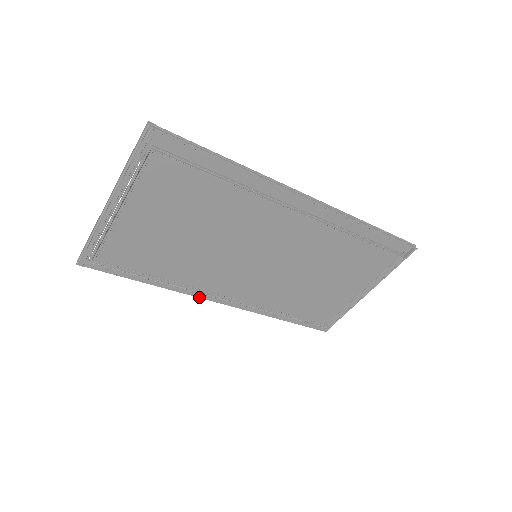
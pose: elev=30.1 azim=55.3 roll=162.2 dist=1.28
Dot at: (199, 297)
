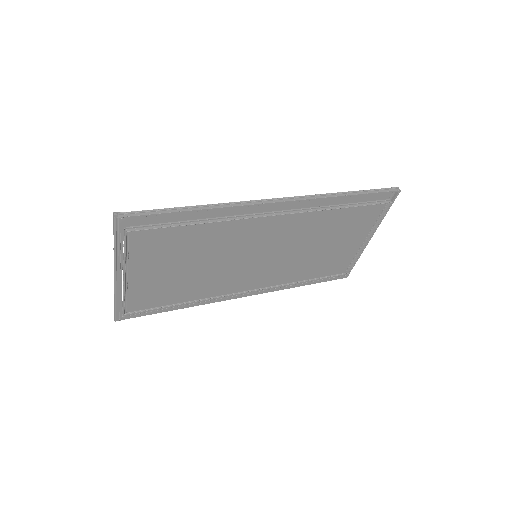
Dot at: (224, 300)
